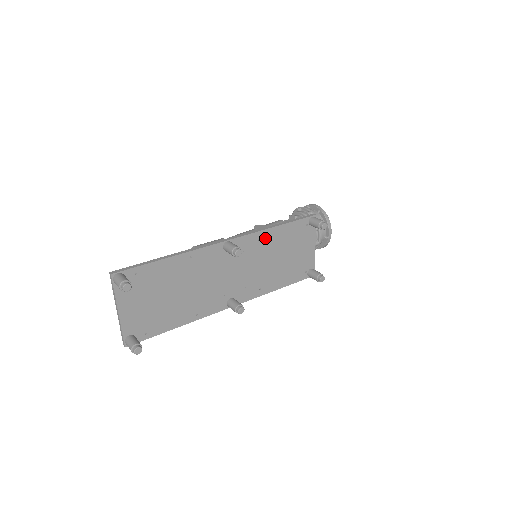
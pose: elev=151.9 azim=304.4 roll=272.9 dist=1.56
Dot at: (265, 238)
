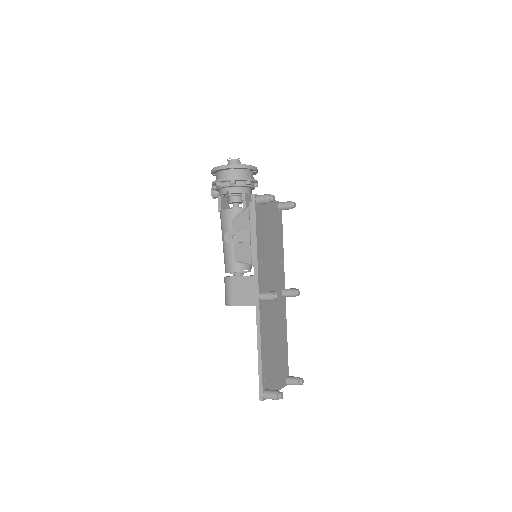
Dot at: (261, 256)
